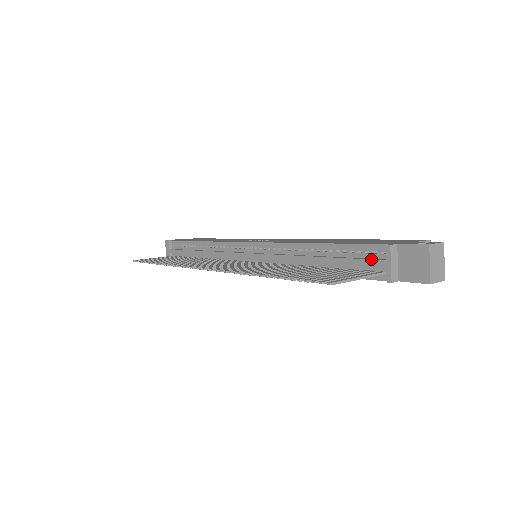
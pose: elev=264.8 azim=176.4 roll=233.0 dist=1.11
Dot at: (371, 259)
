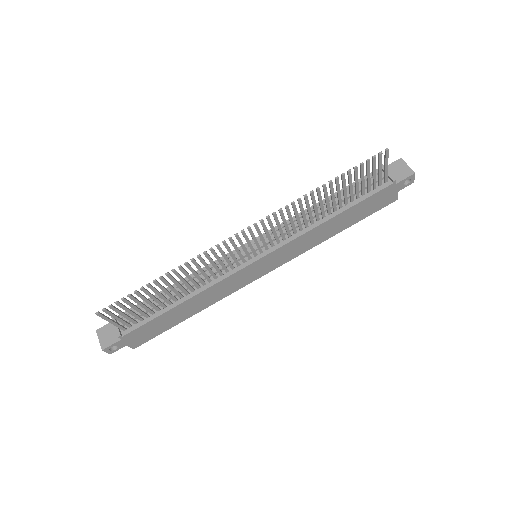
Dot at: occluded
